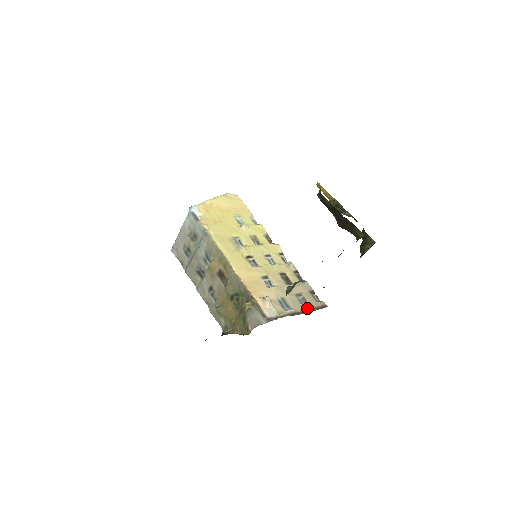
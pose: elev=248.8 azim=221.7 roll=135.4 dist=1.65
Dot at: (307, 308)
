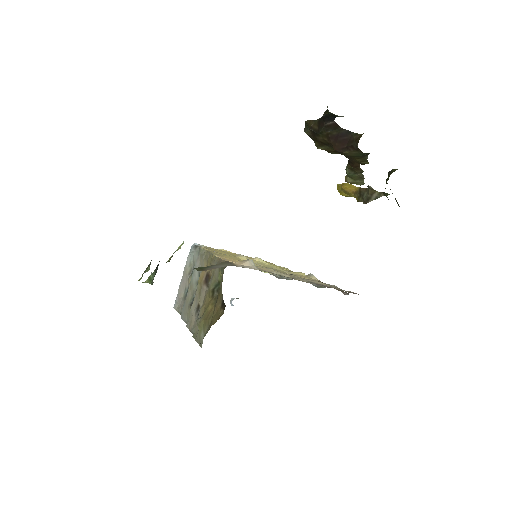
Dot at: (319, 284)
